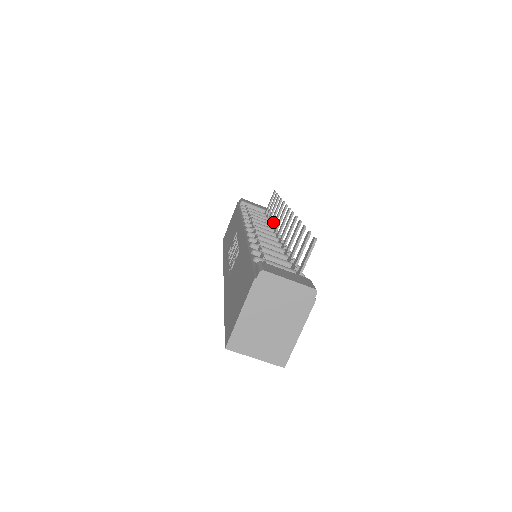
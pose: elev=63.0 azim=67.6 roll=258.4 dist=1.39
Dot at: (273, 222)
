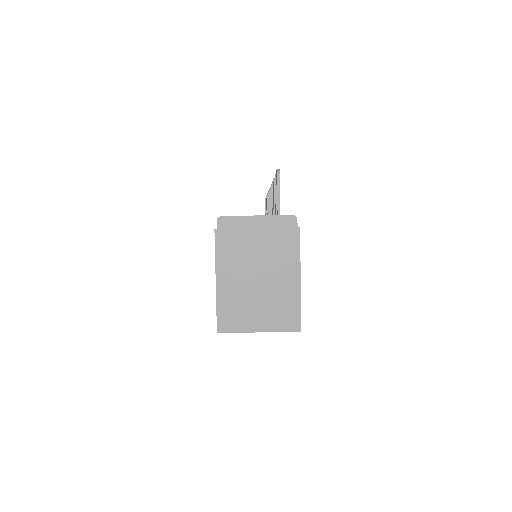
Dot at: occluded
